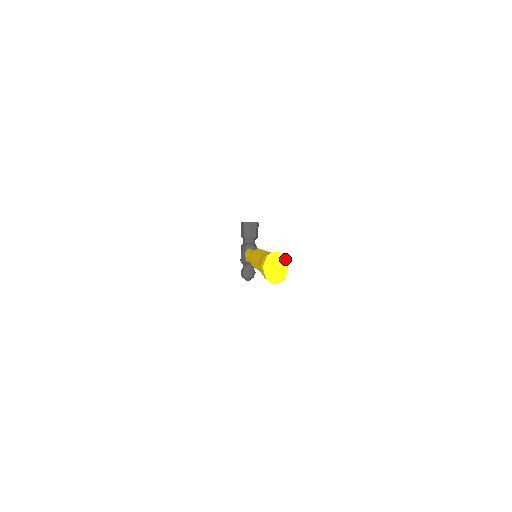
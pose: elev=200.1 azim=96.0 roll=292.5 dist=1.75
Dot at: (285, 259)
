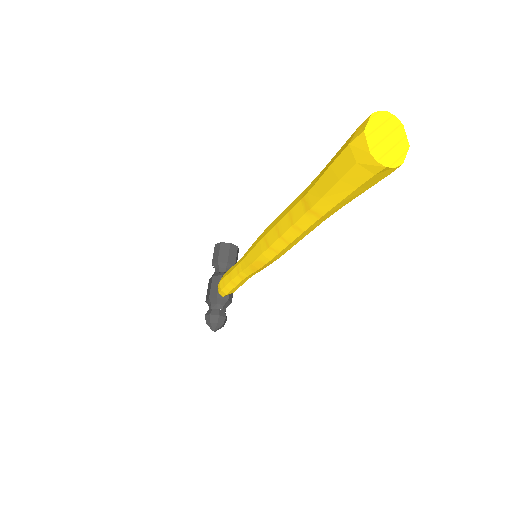
Dot at: (403, 129)
